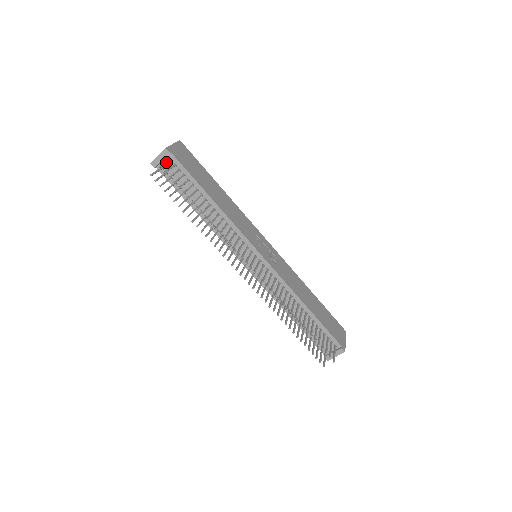
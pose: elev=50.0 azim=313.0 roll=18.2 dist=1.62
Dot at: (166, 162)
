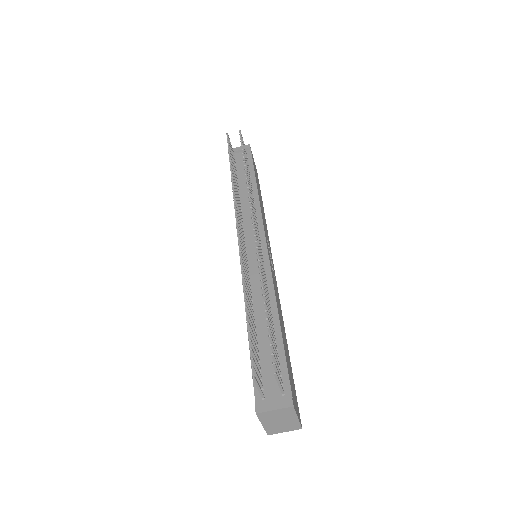
Dot at: occluded
